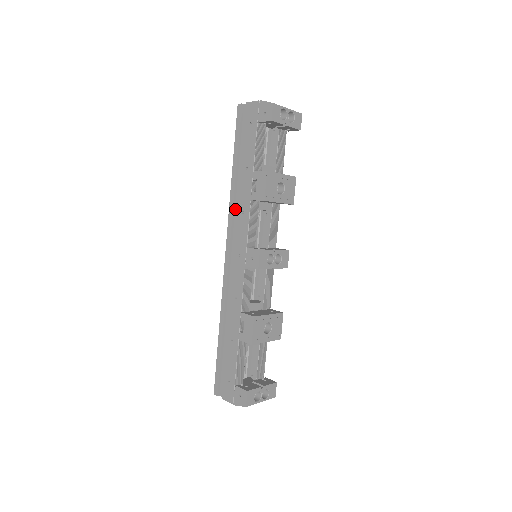
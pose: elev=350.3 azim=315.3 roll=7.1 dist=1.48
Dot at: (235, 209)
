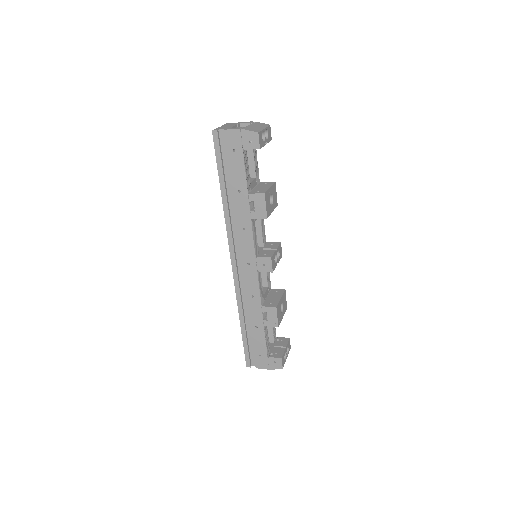
Dot at: (232, 225)
